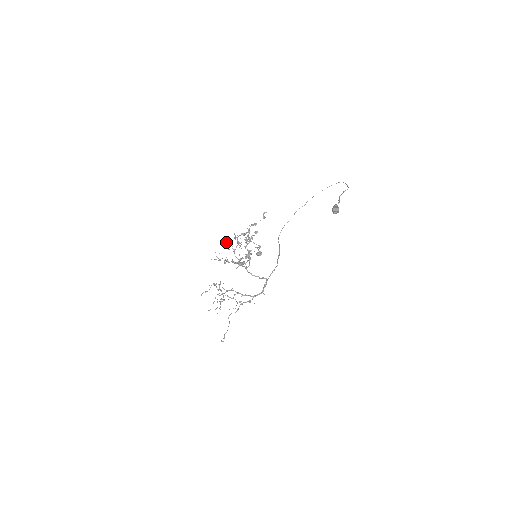
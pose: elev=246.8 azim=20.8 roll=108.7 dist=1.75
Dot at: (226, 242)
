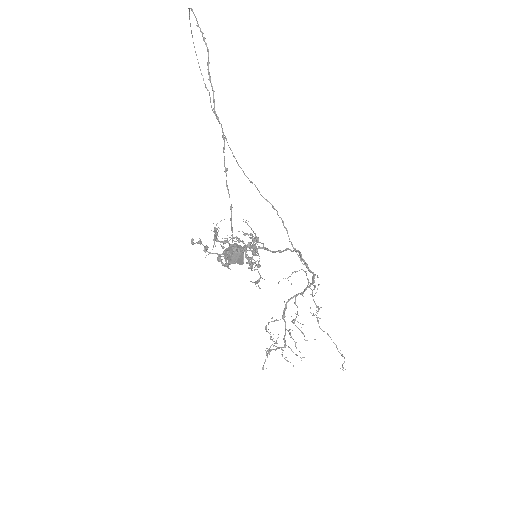
Dot at: (217, 240)
